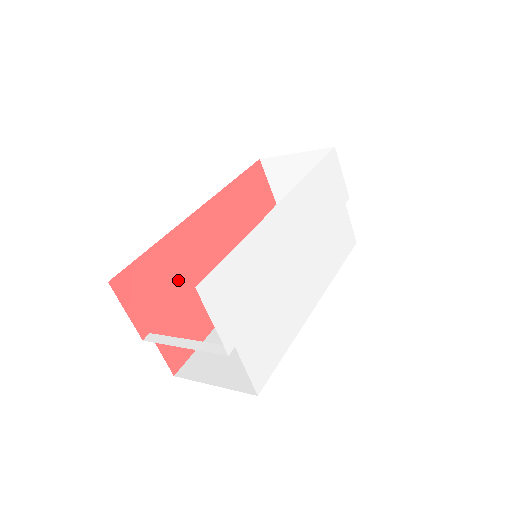
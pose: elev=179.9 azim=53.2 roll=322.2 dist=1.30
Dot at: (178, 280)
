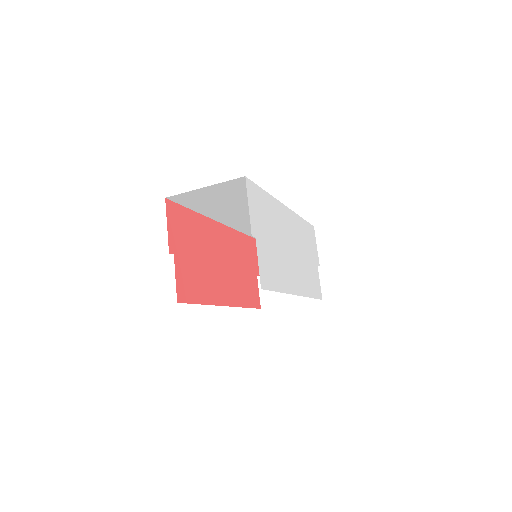
Dot at: (198, 246)
